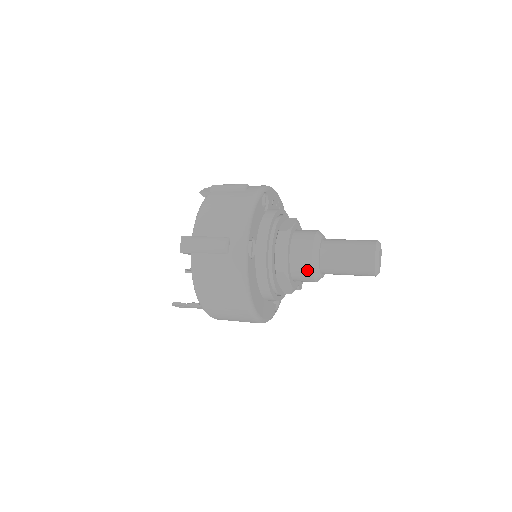
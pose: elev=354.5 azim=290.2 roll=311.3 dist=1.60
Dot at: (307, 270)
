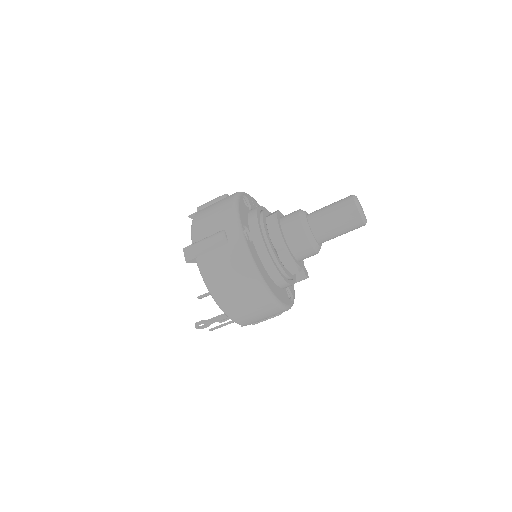
Dot at: (303, 240)
